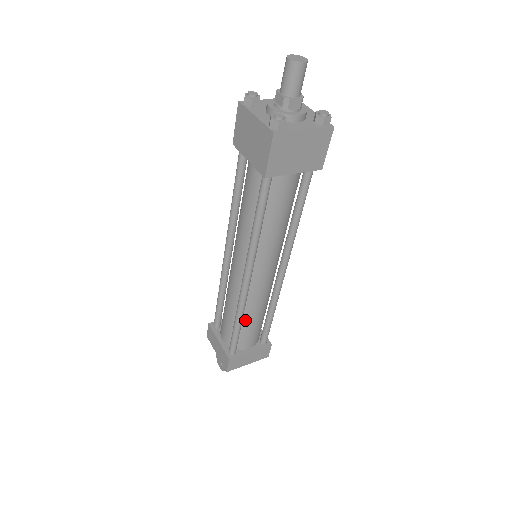
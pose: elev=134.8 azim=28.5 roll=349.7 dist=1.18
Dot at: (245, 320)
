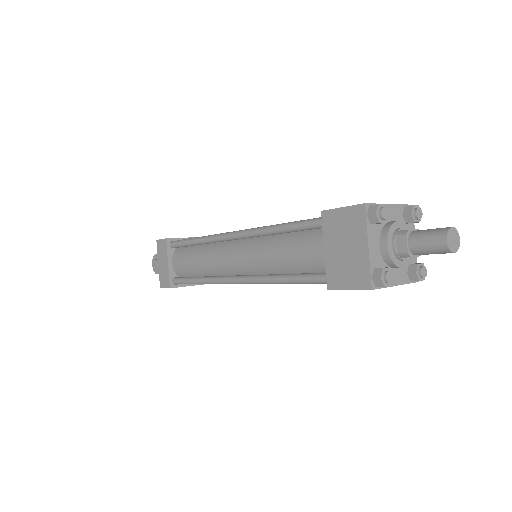
Dot at: occluded
